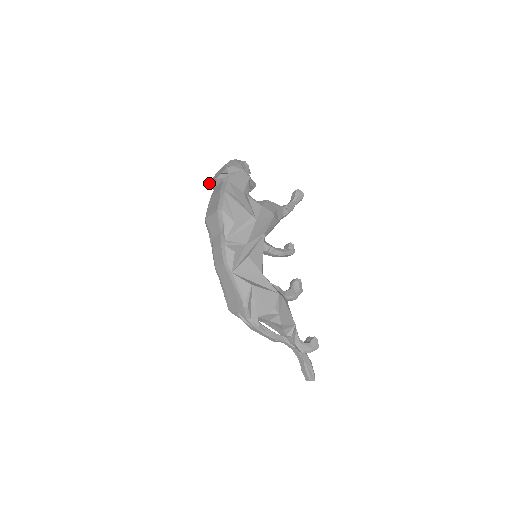
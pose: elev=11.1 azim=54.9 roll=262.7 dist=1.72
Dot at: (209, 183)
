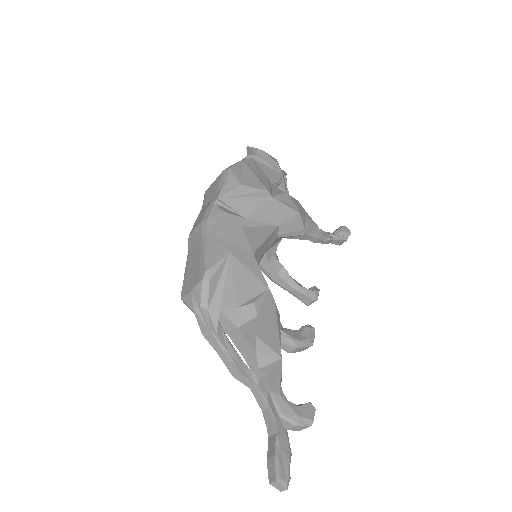
Dot at: occluded
